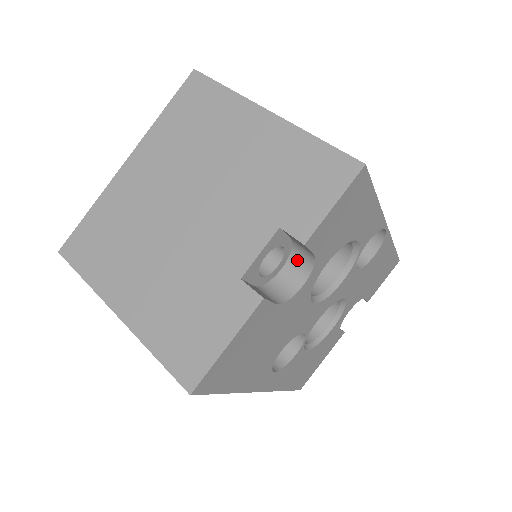
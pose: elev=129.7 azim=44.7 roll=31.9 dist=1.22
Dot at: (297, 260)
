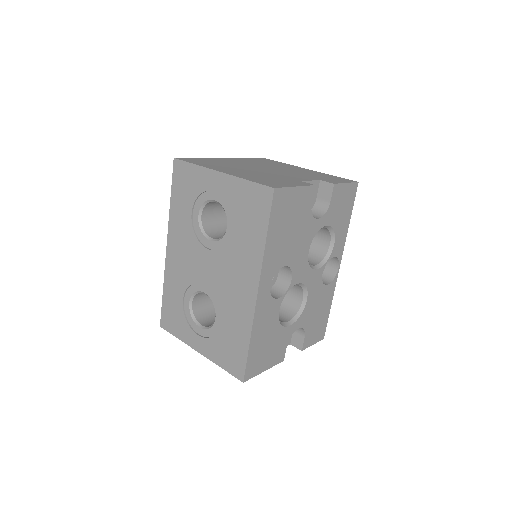
Dot at: (315, 212)
